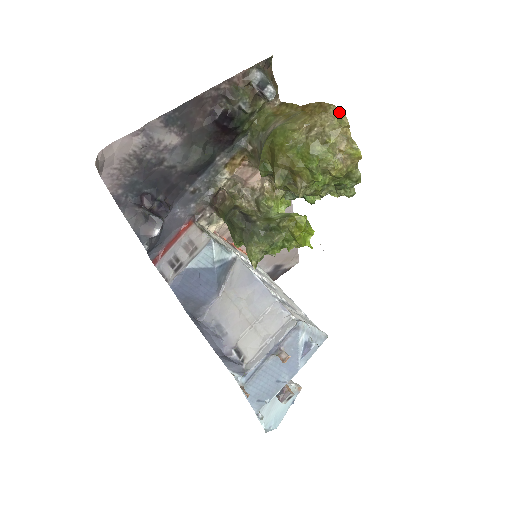
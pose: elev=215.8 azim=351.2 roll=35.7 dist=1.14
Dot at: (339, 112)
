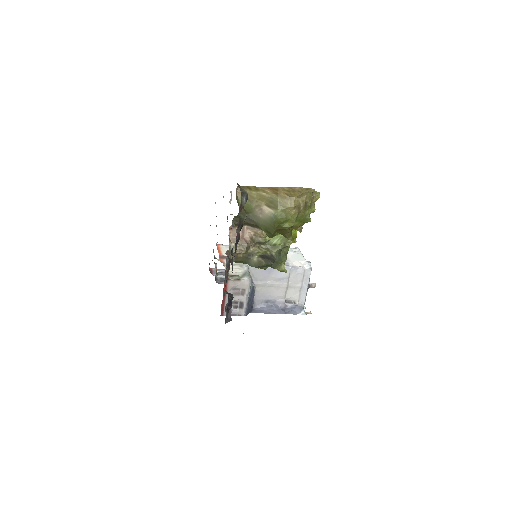
Dot at: (309, 189)
